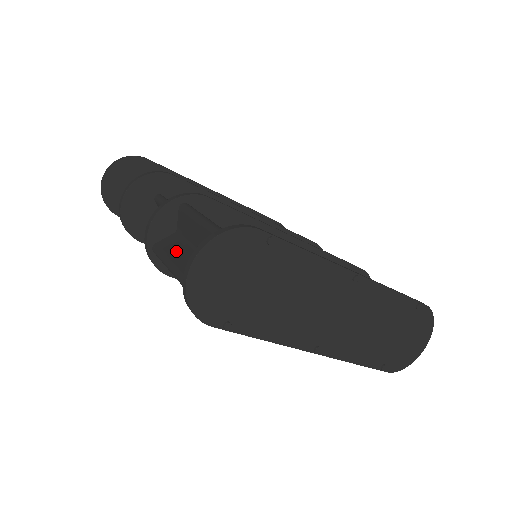
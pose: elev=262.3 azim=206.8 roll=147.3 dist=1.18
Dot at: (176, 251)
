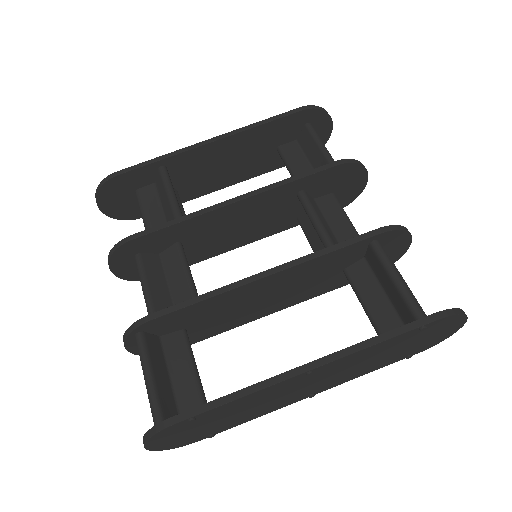
Dot at: occluded
